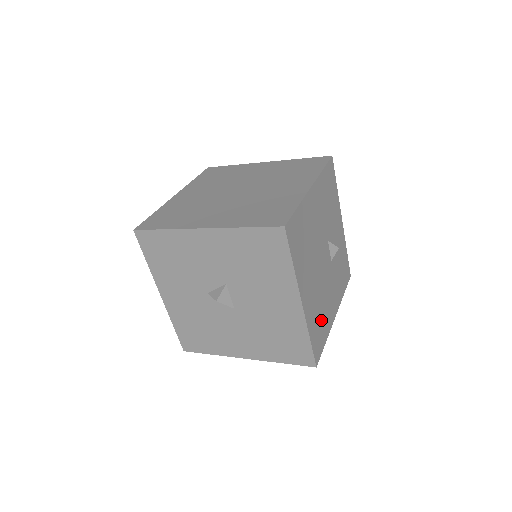
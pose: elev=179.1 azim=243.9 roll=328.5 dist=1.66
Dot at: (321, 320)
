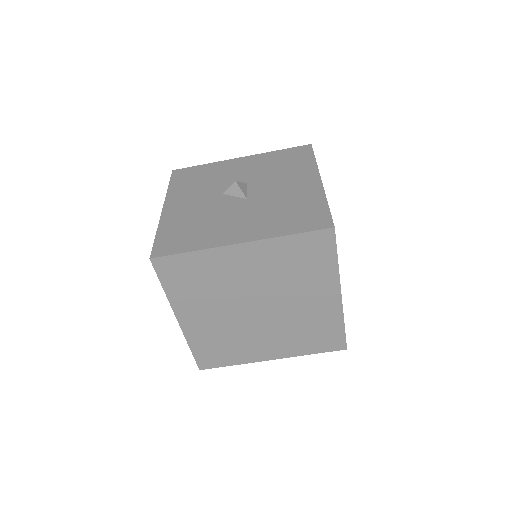
Dot at: occluded
